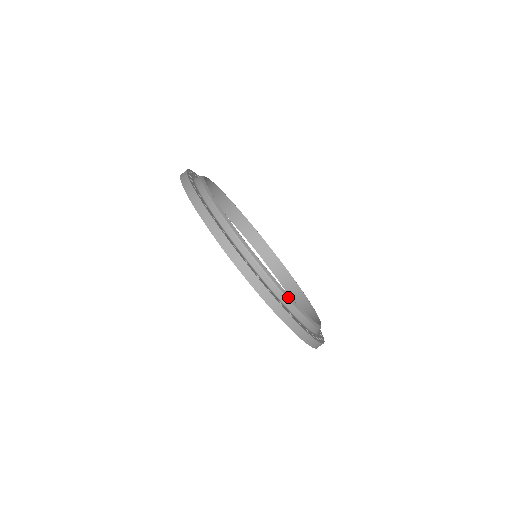
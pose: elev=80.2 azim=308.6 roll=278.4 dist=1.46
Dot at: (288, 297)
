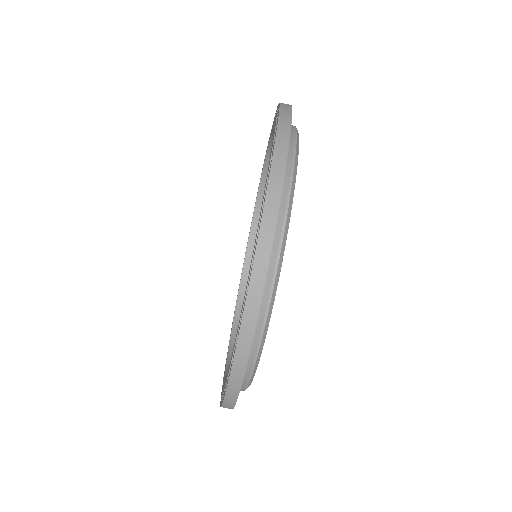
Dot at: occluded
